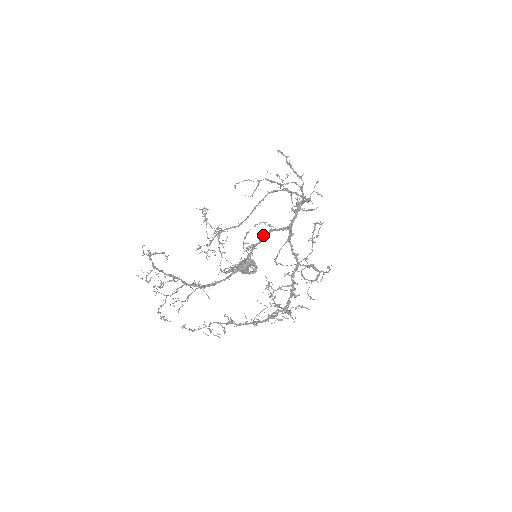
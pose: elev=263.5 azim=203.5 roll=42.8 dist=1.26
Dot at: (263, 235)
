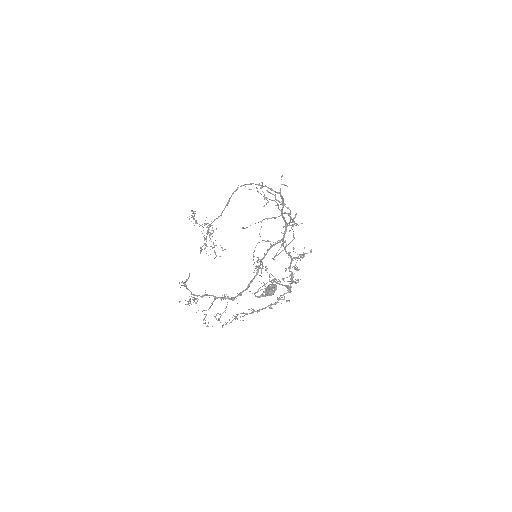
Dot at: occluded
